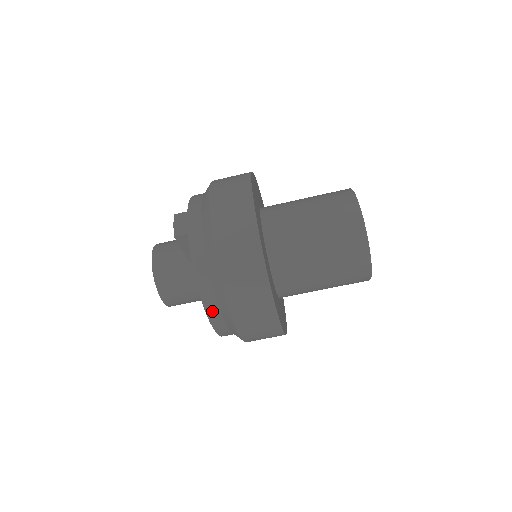
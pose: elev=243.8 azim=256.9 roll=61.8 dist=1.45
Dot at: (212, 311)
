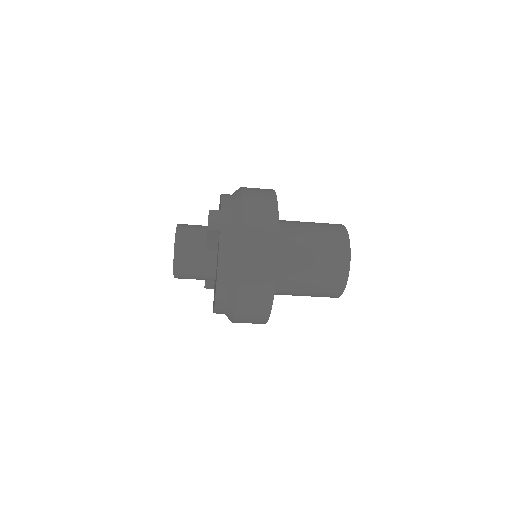
Dot at: (221, 295)
